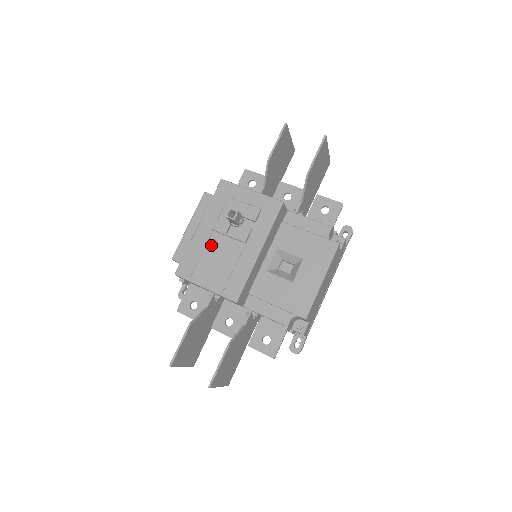
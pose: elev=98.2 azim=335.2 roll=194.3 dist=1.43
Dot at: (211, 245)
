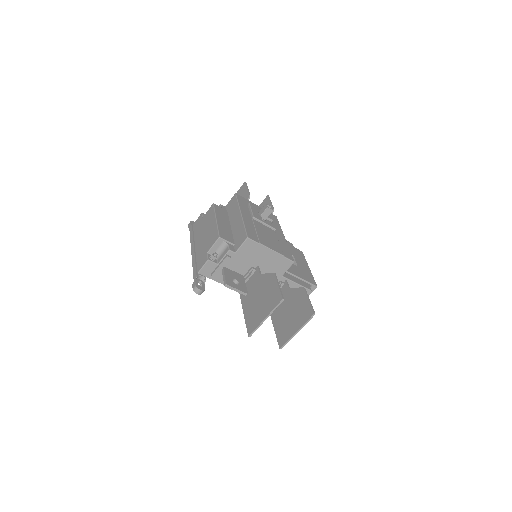
Dot at: (258, 226)
